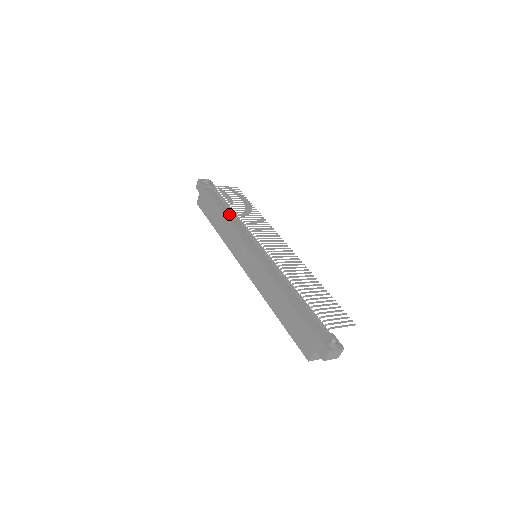
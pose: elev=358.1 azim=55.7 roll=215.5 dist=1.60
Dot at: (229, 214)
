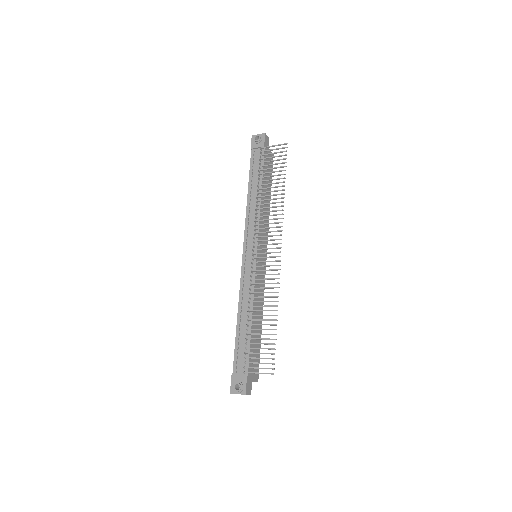
Dot at: (253, 197)
